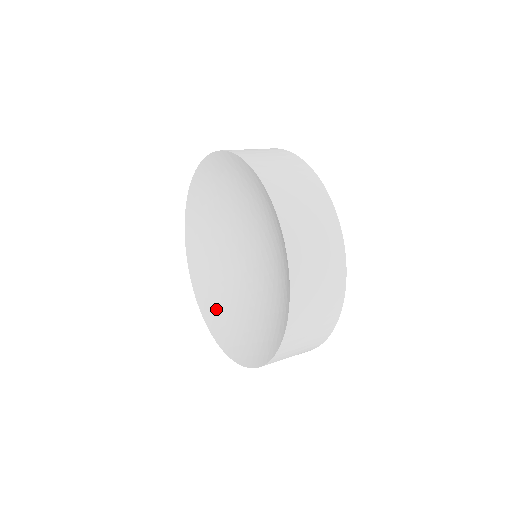
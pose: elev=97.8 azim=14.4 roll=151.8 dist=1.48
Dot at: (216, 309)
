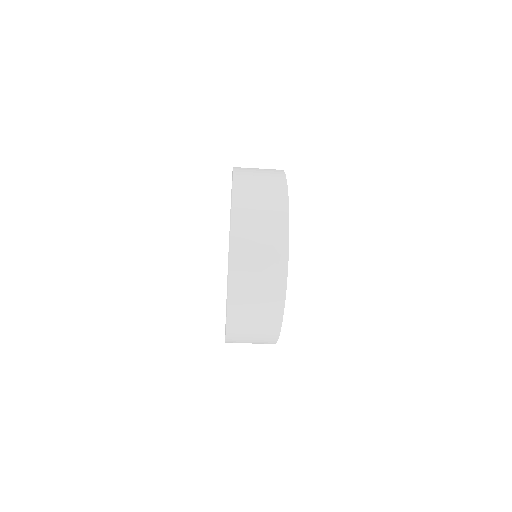
Dot at: occluded
